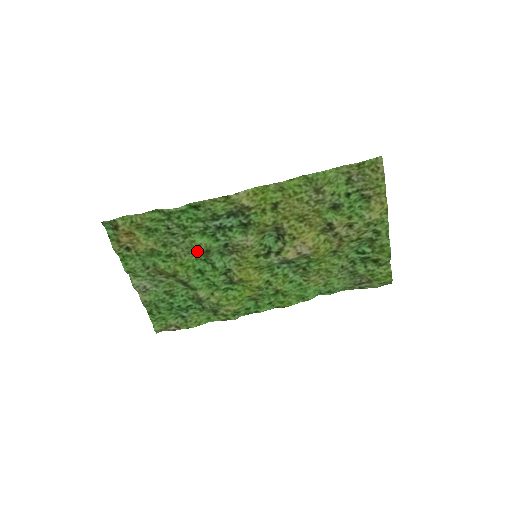
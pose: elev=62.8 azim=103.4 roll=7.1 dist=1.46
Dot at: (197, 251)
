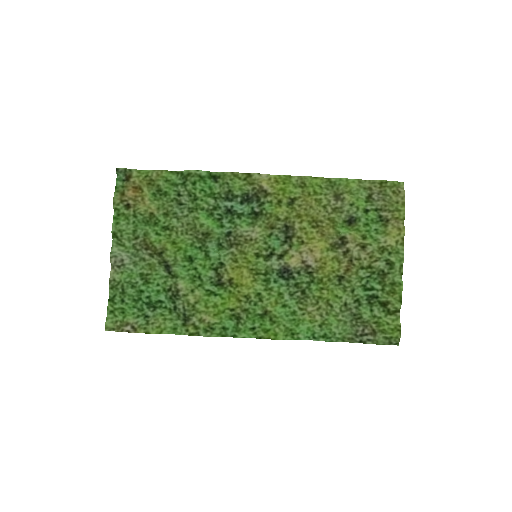
Dot at: (196, 232)
